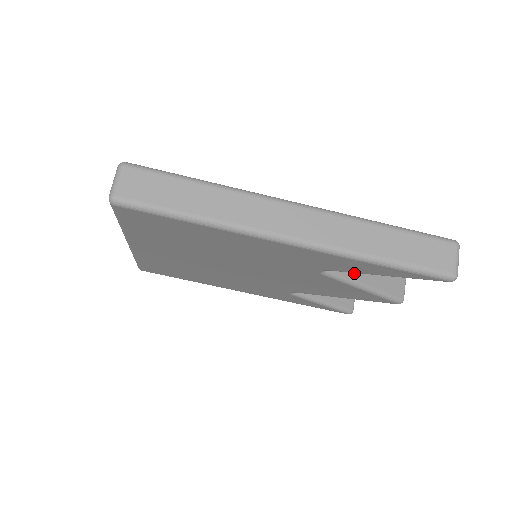
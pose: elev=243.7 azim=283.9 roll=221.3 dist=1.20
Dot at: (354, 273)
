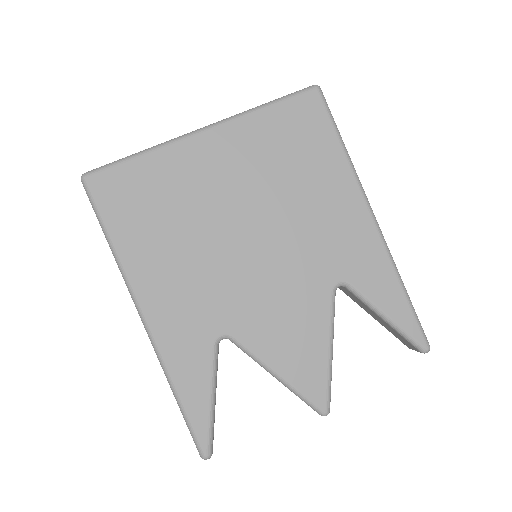
Dot at: occluded
